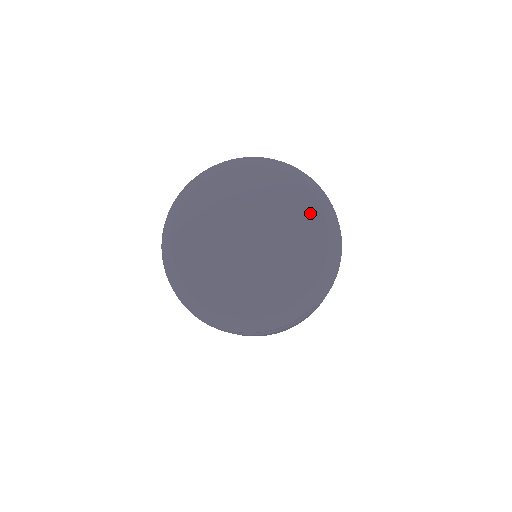
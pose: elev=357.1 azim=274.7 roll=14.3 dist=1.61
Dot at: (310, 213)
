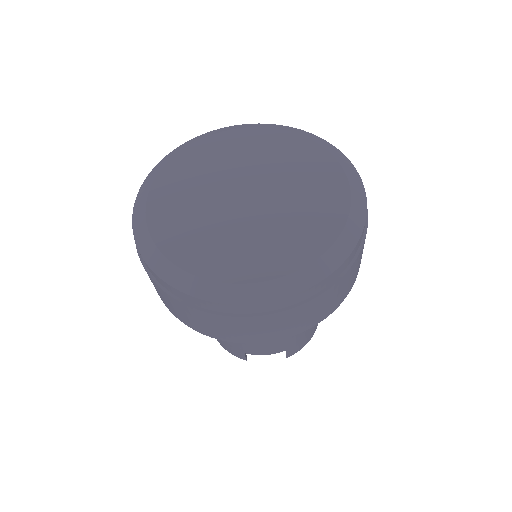
Dot at: (321, 163)
